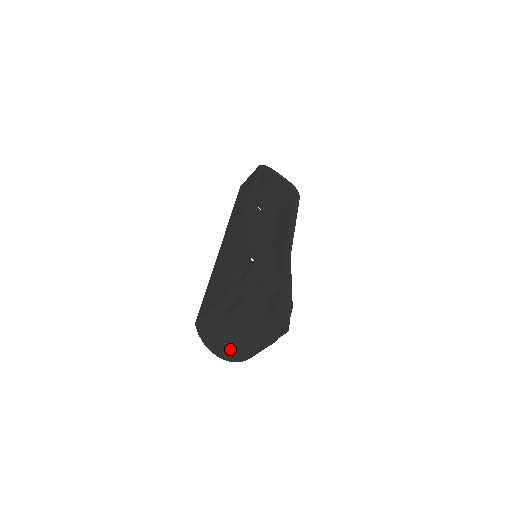
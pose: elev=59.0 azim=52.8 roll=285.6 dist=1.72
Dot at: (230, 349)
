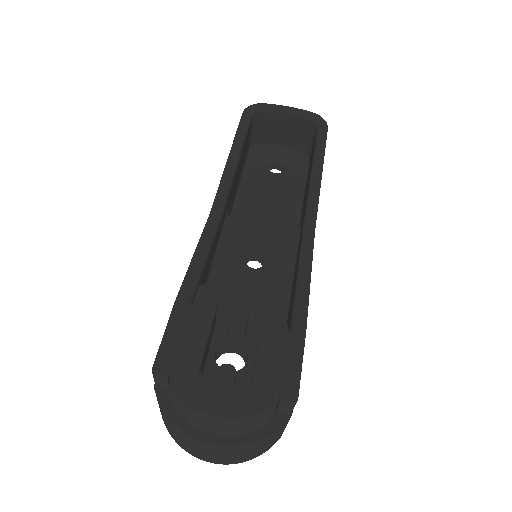
Dot at: (209, 454)
